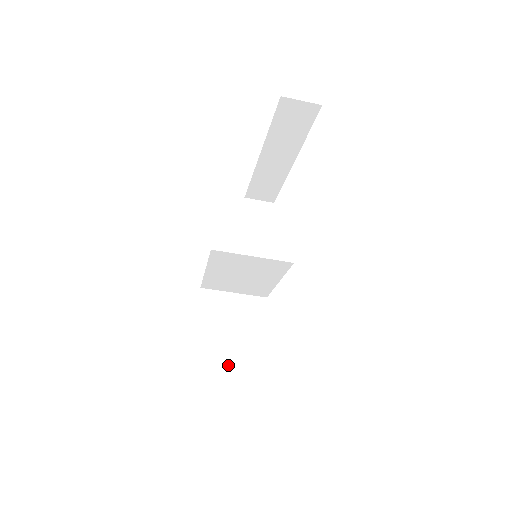
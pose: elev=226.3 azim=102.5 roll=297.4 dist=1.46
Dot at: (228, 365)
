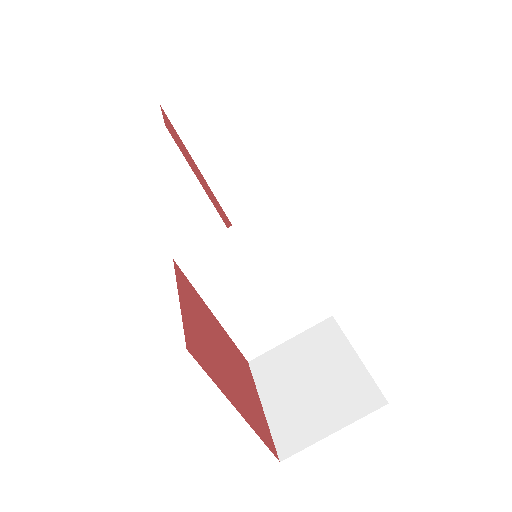
Dot at: (331, 417)
